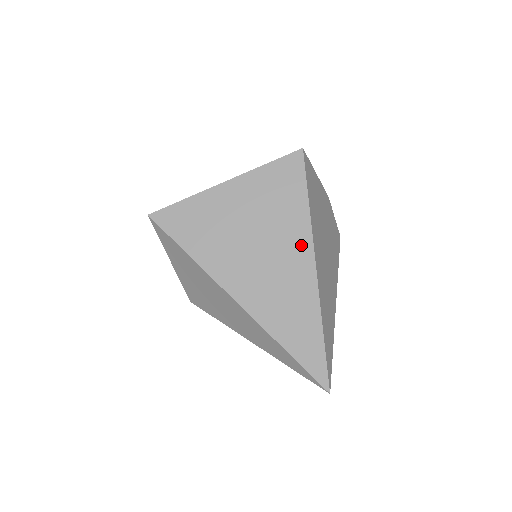
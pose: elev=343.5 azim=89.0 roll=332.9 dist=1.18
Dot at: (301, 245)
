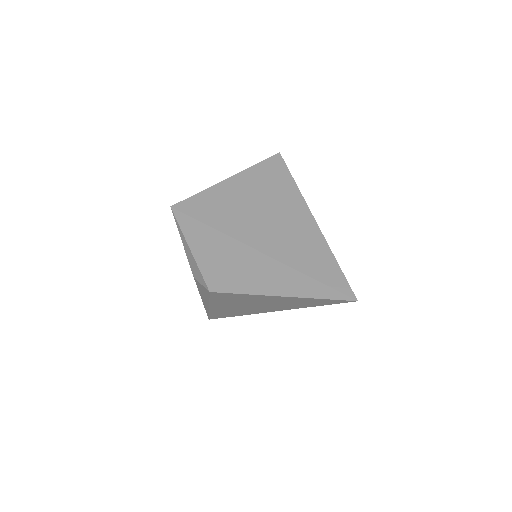
Dot at: (298, 206)
